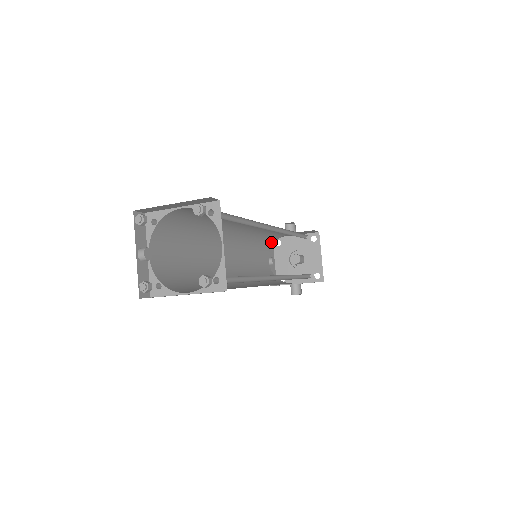
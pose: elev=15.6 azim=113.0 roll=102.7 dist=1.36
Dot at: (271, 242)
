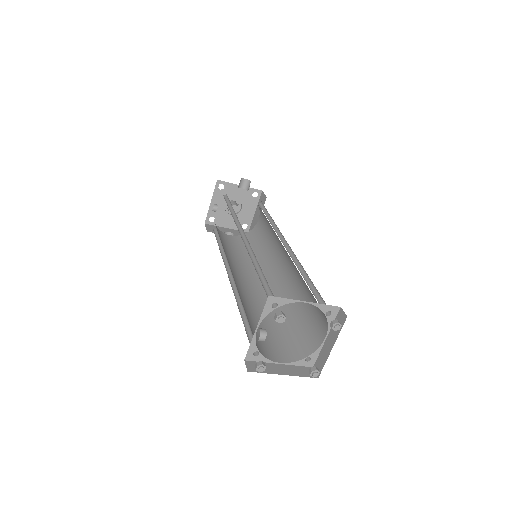
Dot at: (227, 197)
